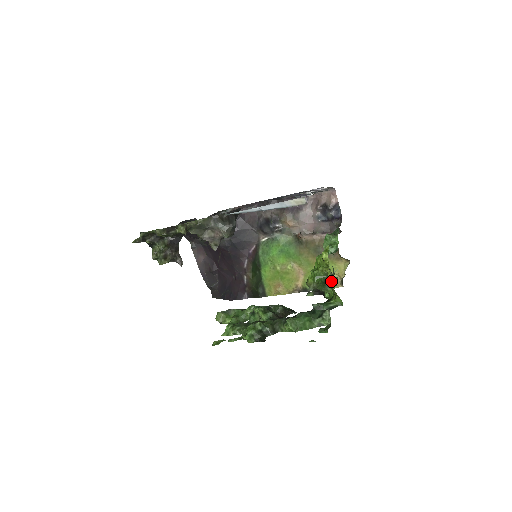
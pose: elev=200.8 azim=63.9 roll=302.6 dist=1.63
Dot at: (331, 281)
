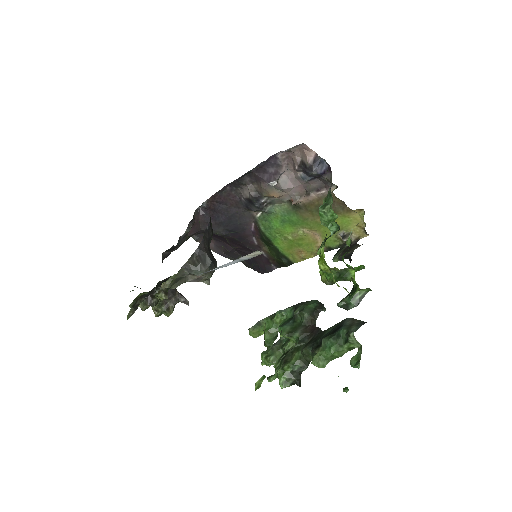
Dot at: (344, 288)
